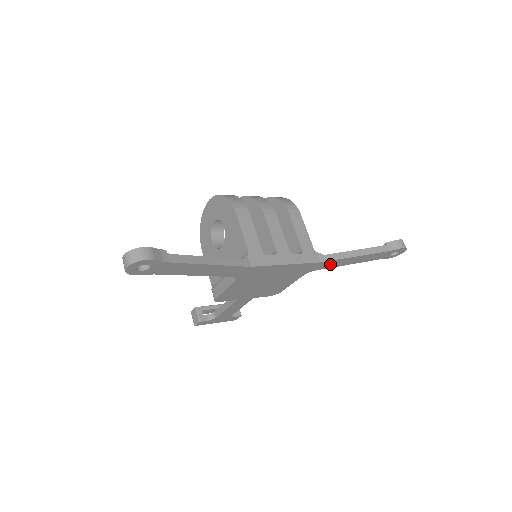
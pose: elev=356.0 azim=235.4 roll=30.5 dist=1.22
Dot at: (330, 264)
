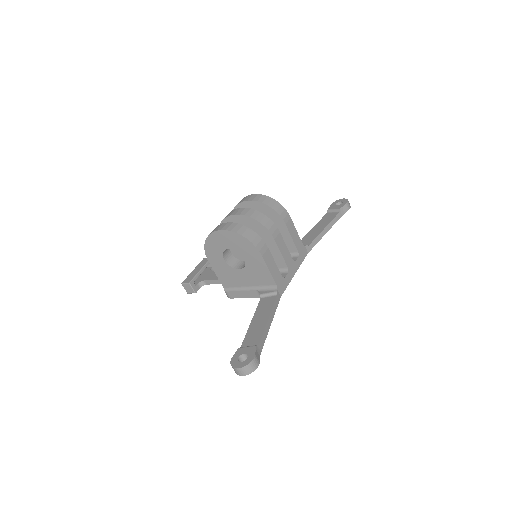
Dot at: occluded
